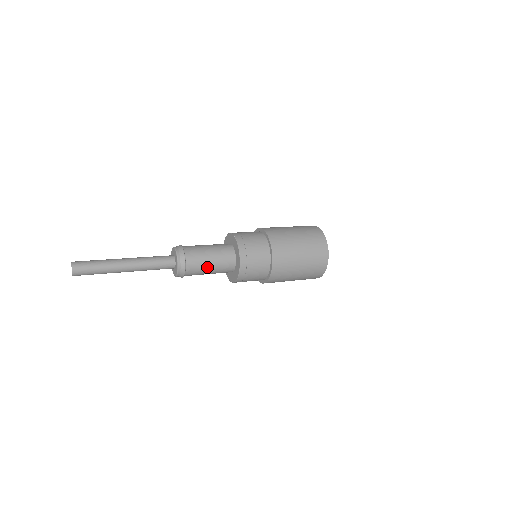
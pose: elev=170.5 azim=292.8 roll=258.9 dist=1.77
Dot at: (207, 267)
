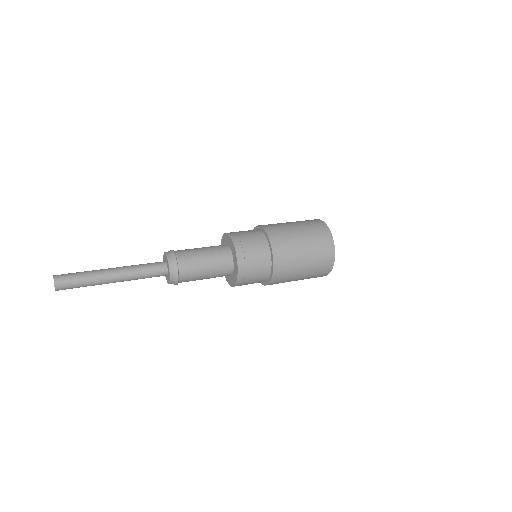
Dot at: (201, 279)
